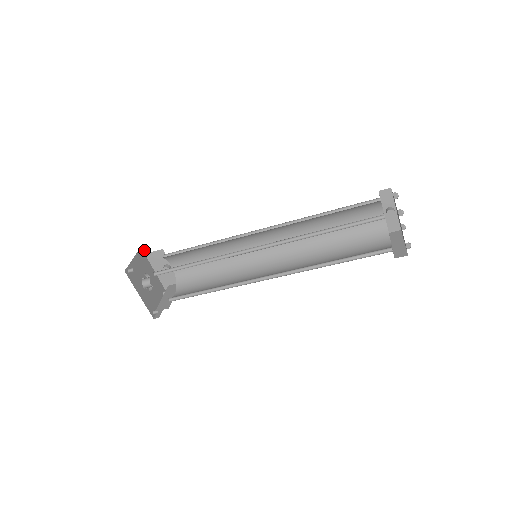
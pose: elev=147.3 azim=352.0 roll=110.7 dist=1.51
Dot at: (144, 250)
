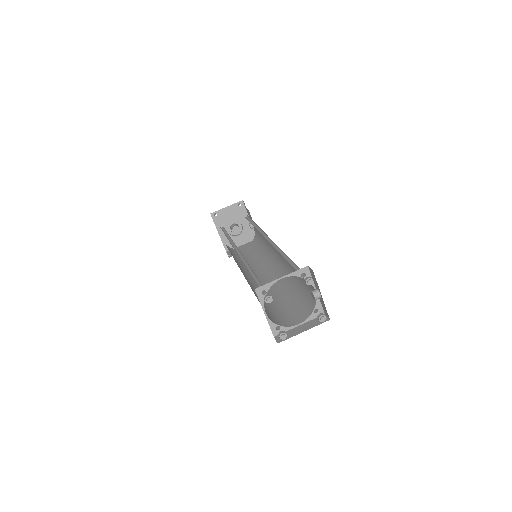
Dot at: occluded
